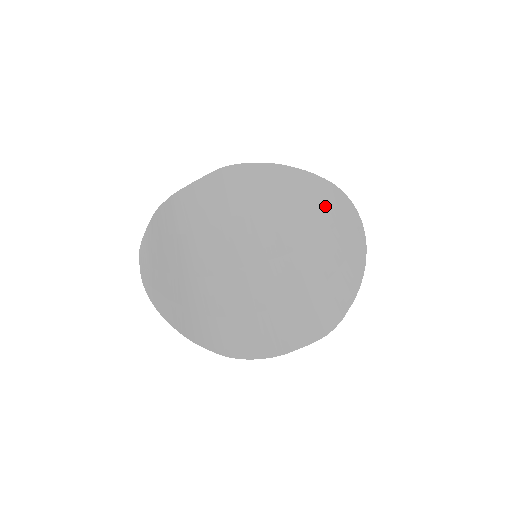
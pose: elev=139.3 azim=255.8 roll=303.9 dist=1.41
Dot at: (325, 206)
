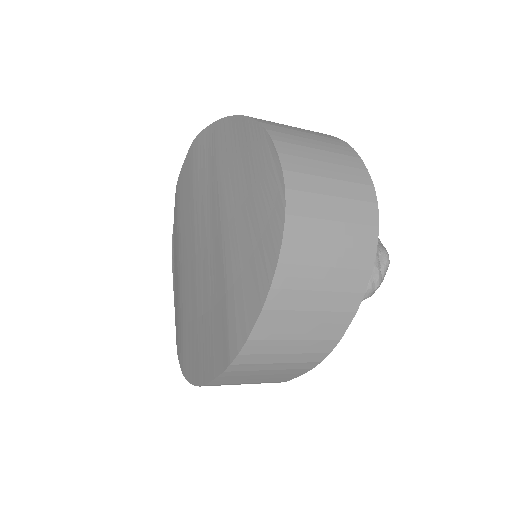
Dot at: (250, 157)
